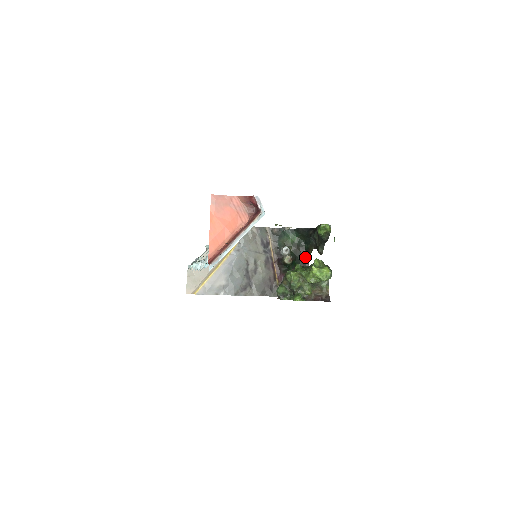
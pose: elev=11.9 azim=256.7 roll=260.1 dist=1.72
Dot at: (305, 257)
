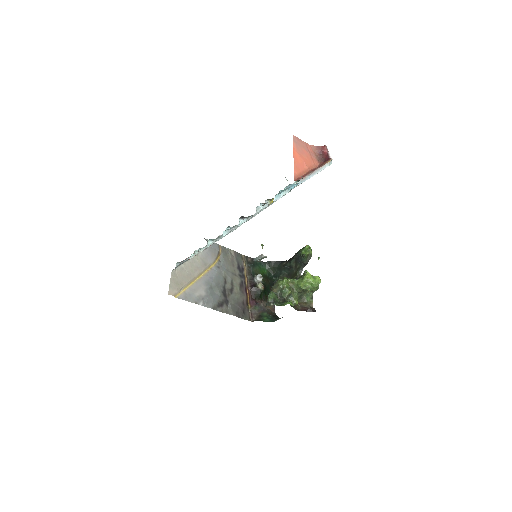
Dot at: occluded
